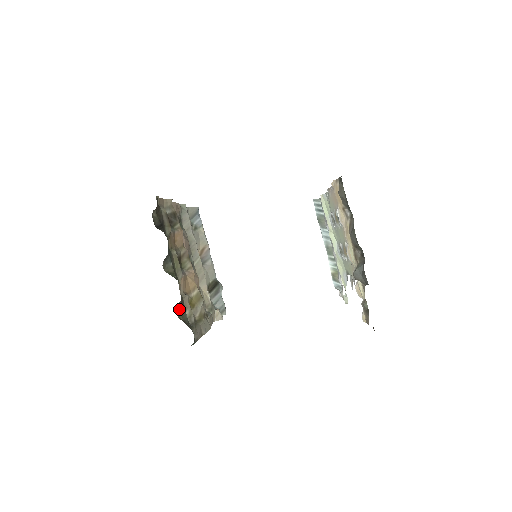
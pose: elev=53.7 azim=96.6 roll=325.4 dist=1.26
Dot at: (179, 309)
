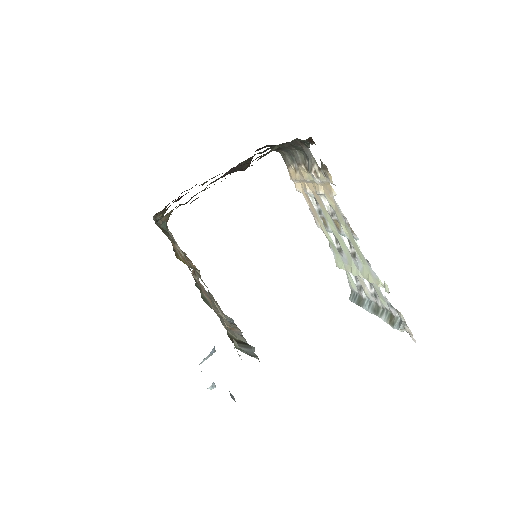
Dot at: (160, 227)
